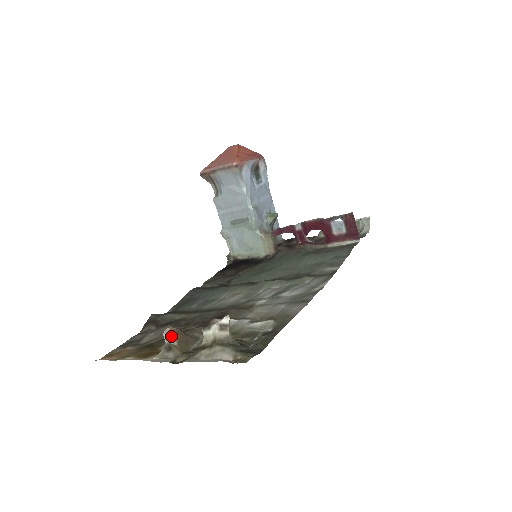
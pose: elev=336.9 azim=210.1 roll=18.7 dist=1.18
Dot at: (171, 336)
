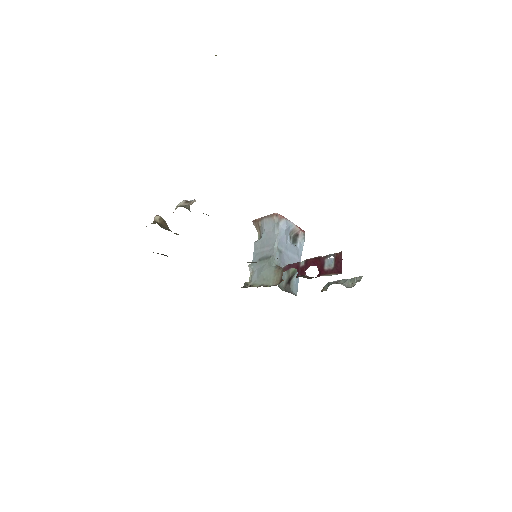
Dot at: (158, 218)
